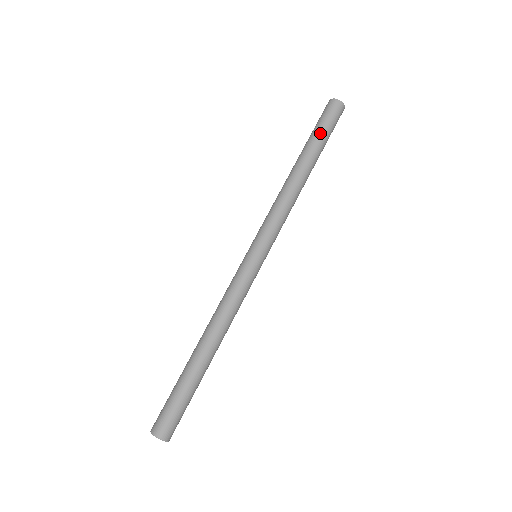
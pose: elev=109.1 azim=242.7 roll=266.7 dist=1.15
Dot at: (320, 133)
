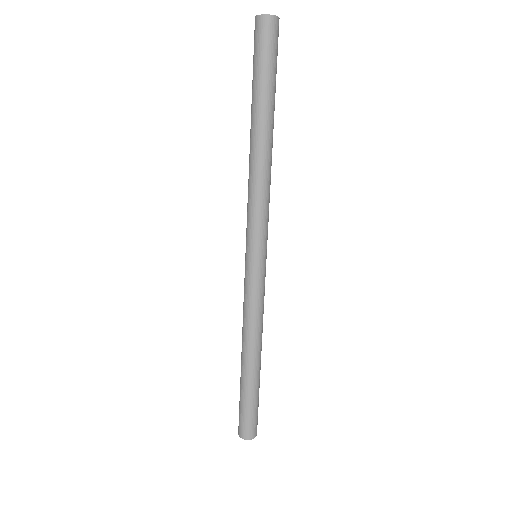
Dot at: (264, 79)
